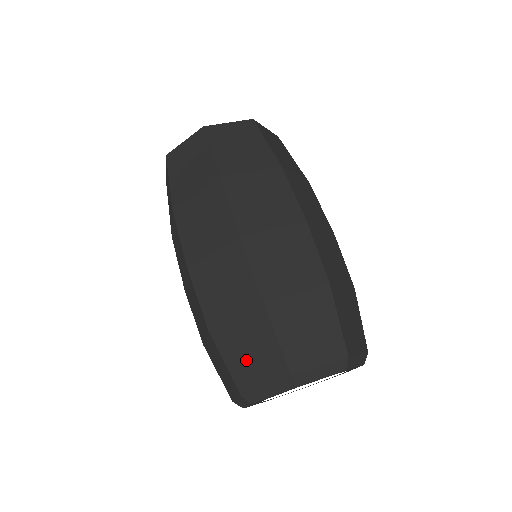
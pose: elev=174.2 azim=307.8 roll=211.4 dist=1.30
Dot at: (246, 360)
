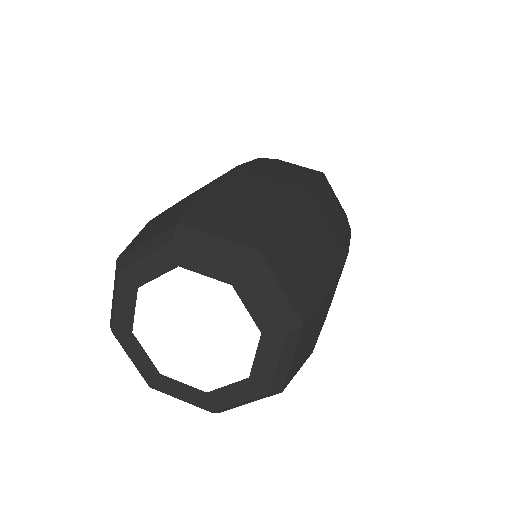
Dot at: occluded
